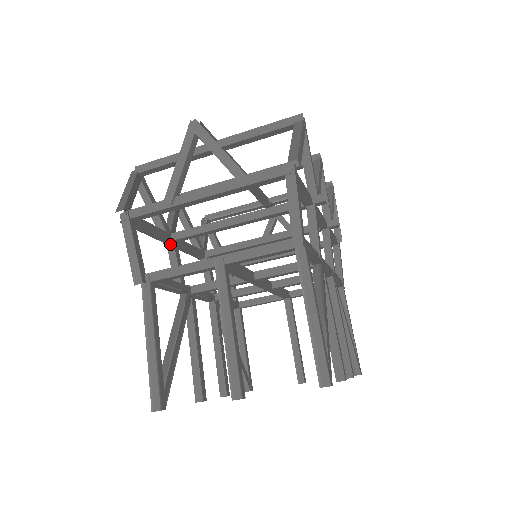
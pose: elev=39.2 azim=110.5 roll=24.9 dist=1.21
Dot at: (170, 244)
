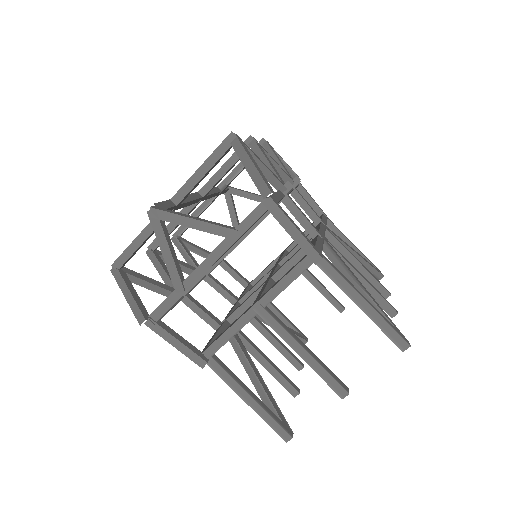
Dot at: (185, 300)
